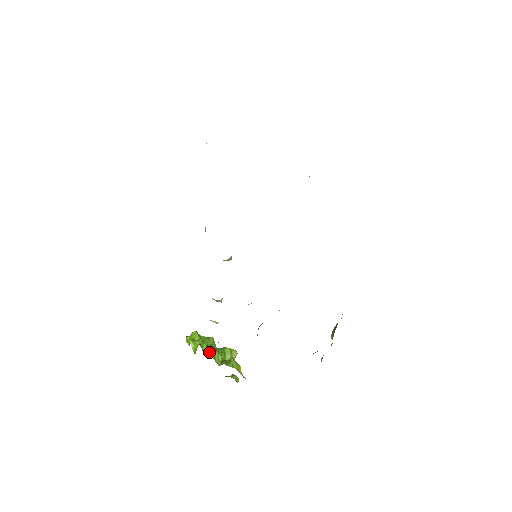
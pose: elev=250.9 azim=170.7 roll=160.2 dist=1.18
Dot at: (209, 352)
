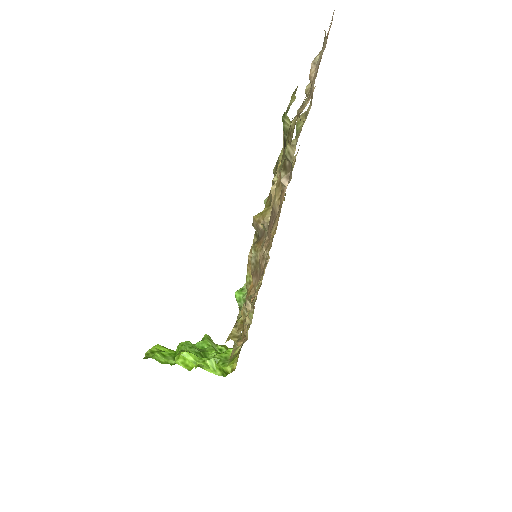
Dot at: occluded
